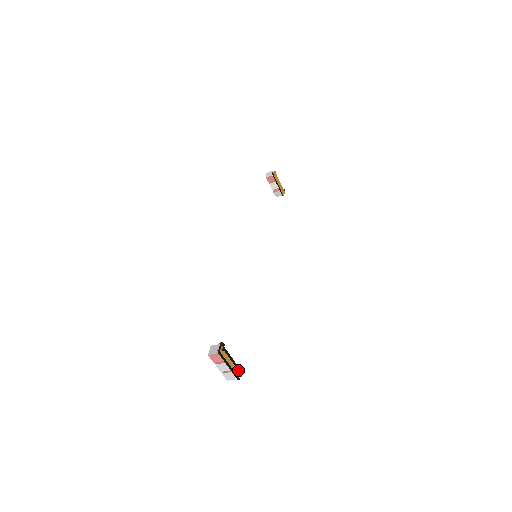
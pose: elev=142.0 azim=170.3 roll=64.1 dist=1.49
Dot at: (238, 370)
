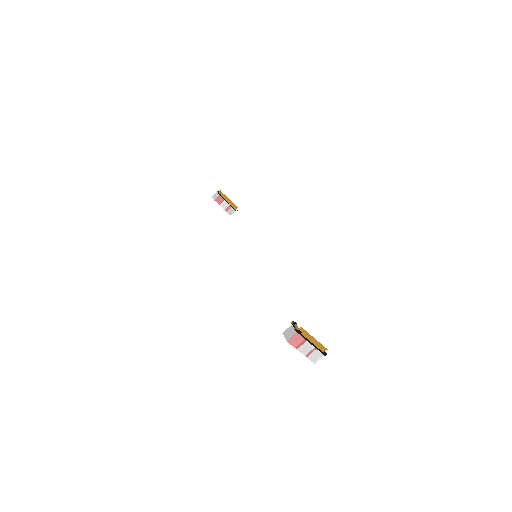
Dot at: occluded
